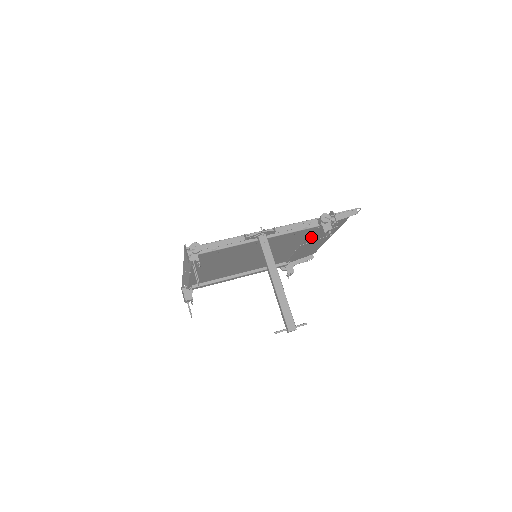
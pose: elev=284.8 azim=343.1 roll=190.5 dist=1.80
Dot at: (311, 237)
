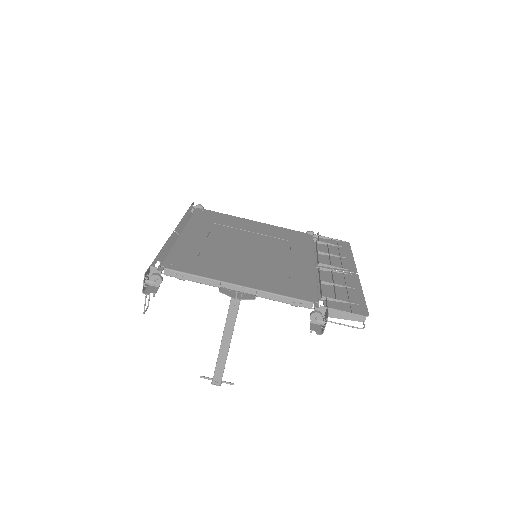
Dot at: (321, 278)
